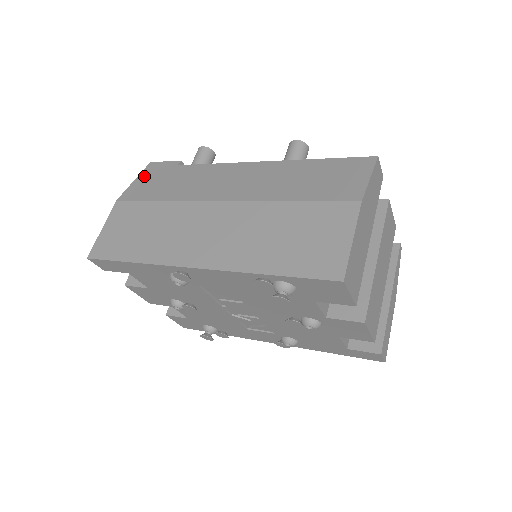
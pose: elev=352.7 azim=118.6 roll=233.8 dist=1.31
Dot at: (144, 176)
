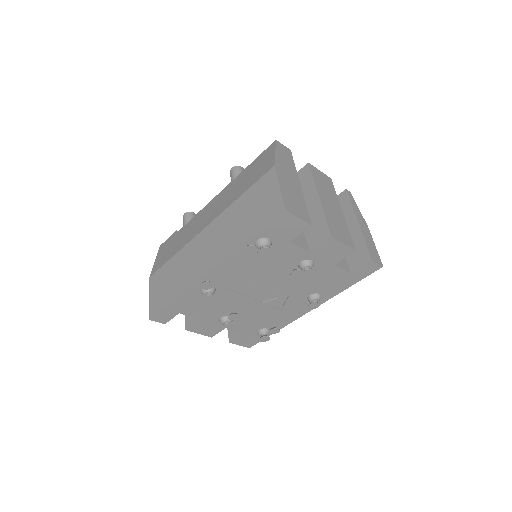
Dot at: (159, 254)
